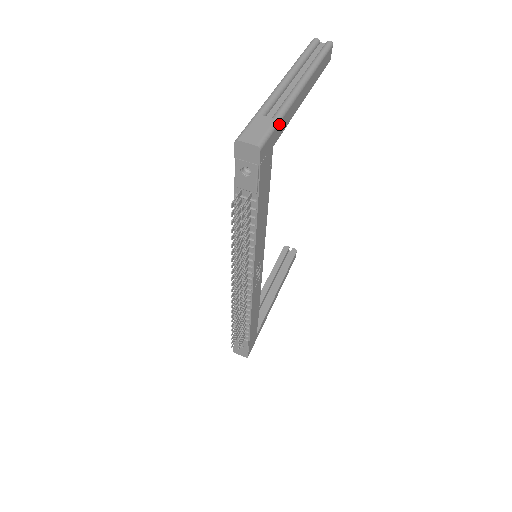
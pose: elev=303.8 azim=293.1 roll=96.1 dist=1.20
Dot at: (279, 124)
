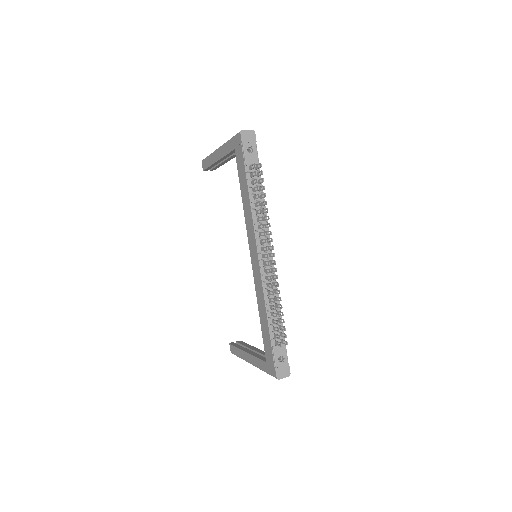
Dot at: occluded
